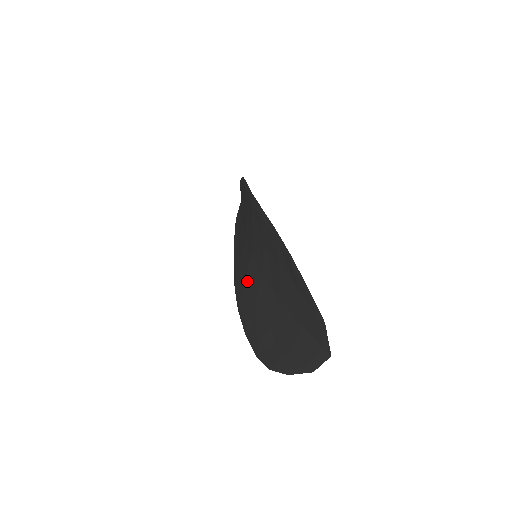
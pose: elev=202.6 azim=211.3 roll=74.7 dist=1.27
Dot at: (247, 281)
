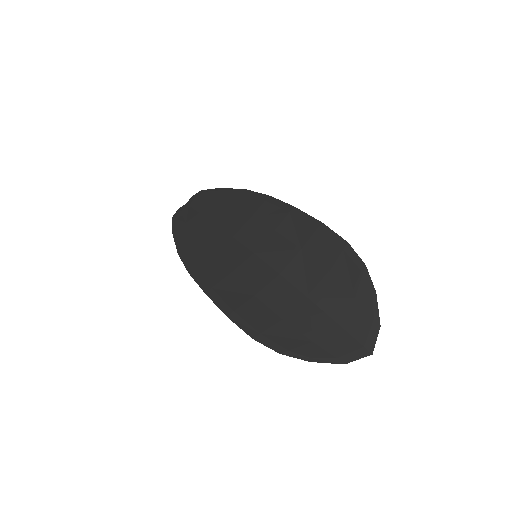
Dot at: (238, 272)
